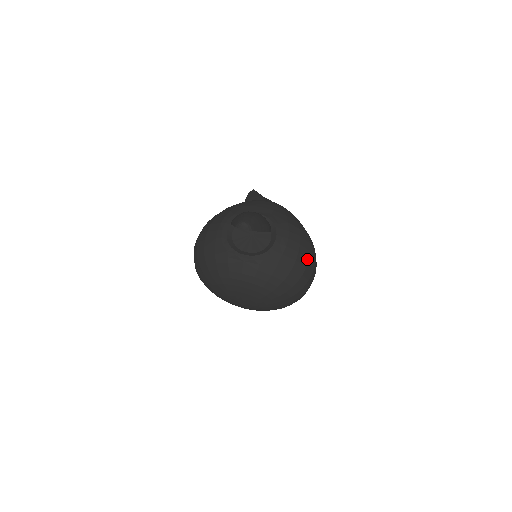
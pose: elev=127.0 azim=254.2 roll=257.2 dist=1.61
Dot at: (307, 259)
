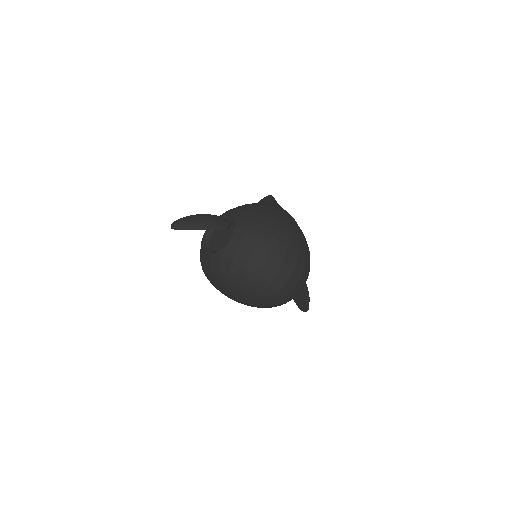
Dot at: (267, 254)
